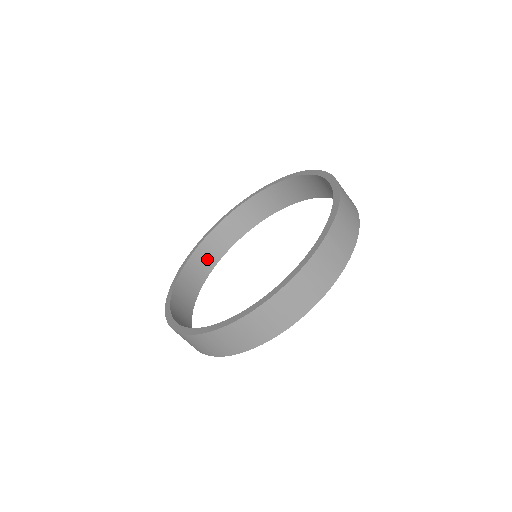
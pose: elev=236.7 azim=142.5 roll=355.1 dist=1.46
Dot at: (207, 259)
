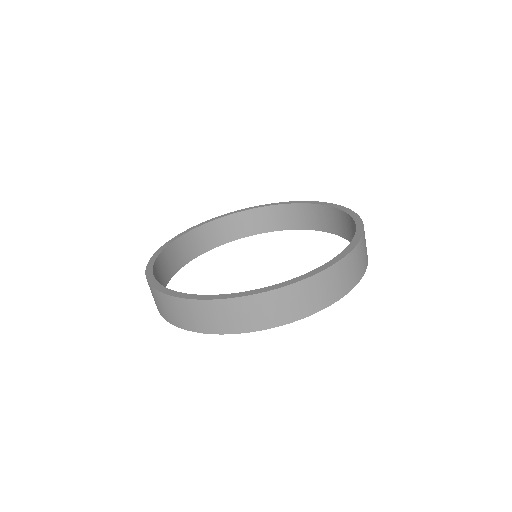
Dot at: (250, 225)
